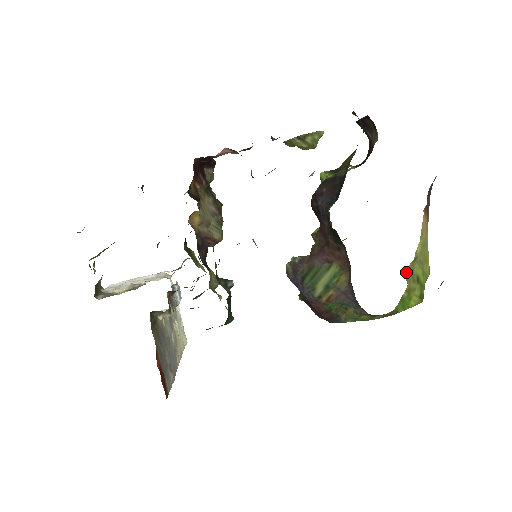
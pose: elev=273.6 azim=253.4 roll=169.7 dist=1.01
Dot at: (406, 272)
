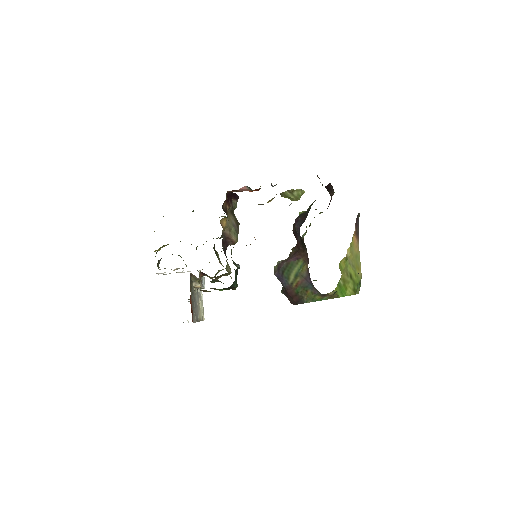
Dot at: (340, 265)
